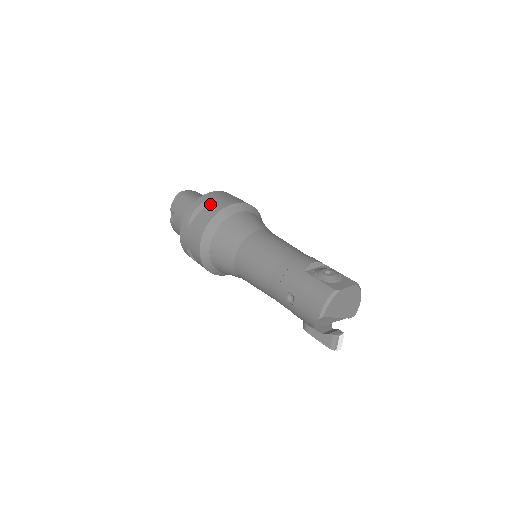
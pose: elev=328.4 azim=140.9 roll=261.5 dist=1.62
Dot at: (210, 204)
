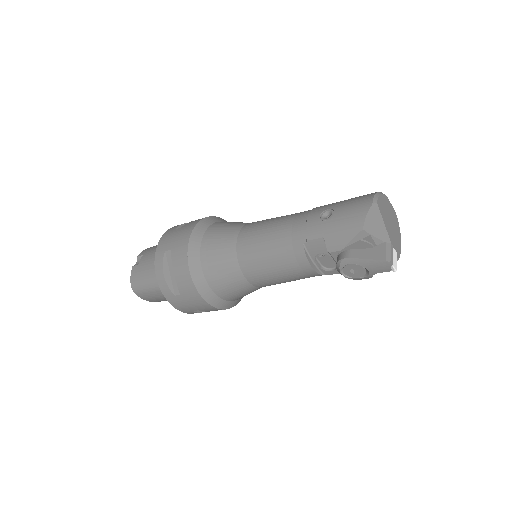
Dot at: occluded
